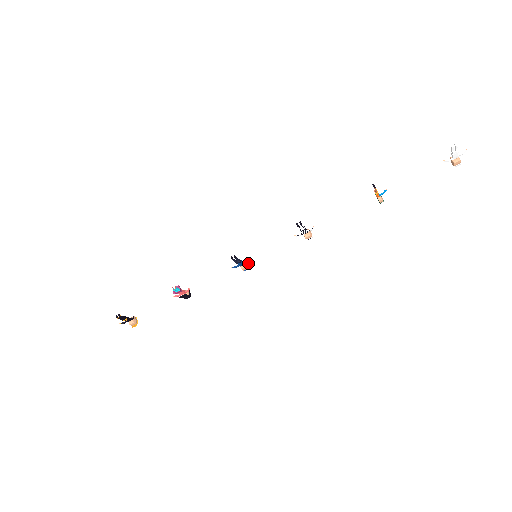
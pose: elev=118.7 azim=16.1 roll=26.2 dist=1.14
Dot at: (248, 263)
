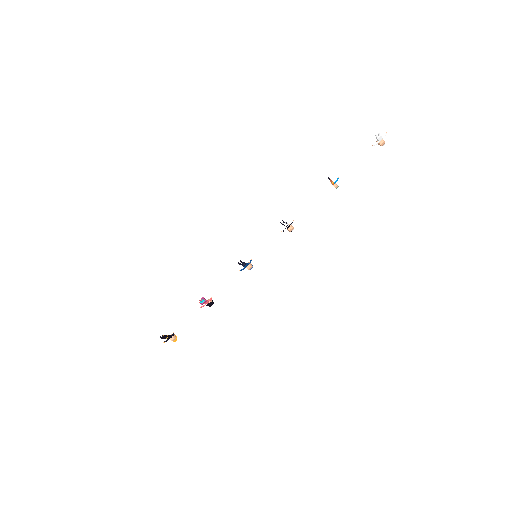
Dot at: occluded
